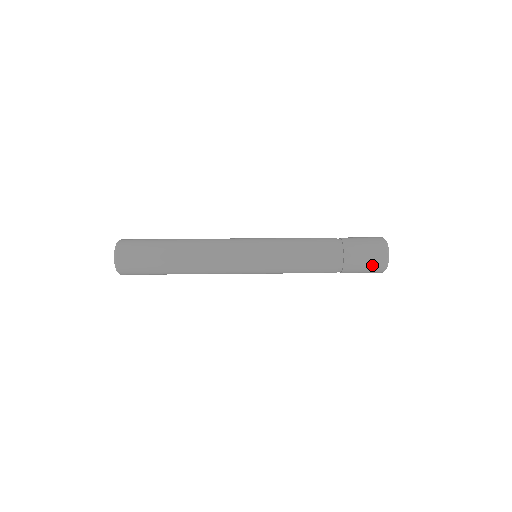
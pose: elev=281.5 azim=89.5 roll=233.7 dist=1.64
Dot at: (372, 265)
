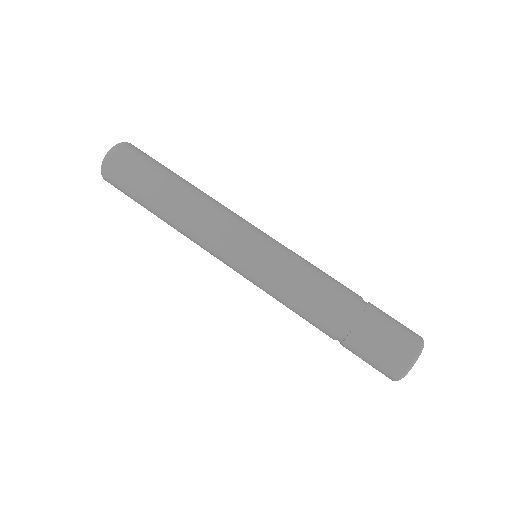
Dot at: (394, 347)
